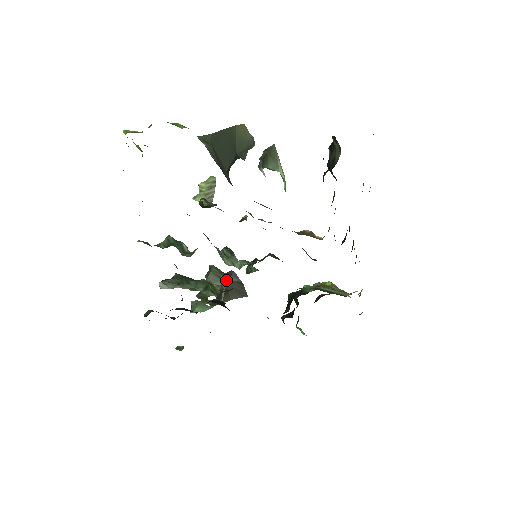
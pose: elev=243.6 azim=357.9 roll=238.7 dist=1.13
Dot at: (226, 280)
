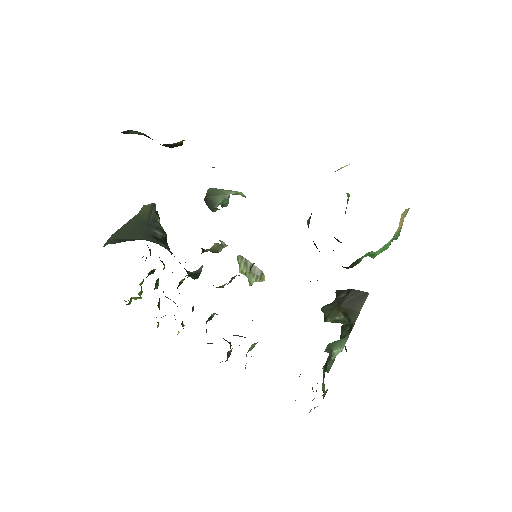
Dot at: (338, 304)
